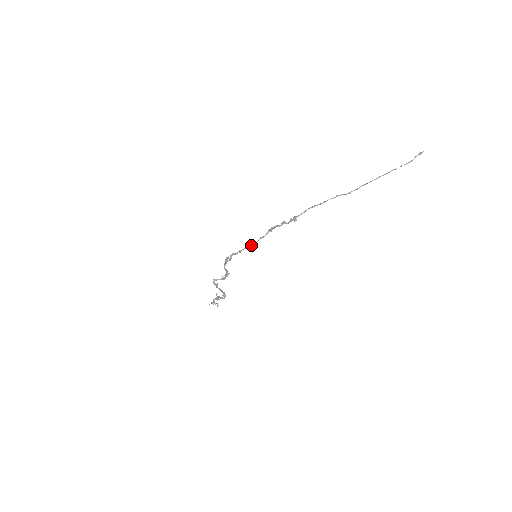
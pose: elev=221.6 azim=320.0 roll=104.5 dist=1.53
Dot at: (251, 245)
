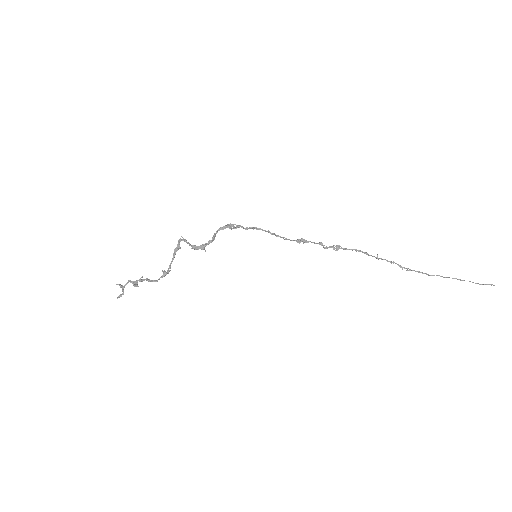
Dot at: (271, 233)
